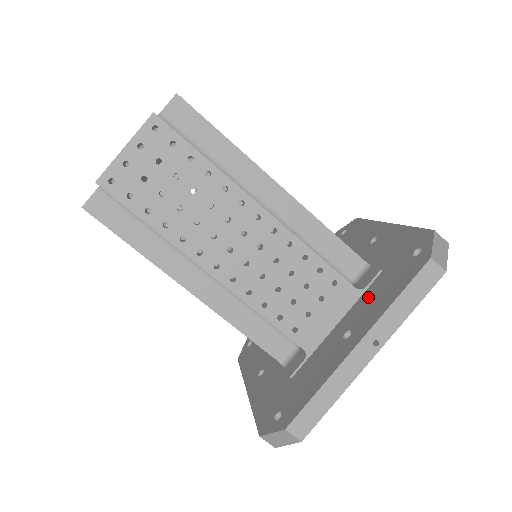
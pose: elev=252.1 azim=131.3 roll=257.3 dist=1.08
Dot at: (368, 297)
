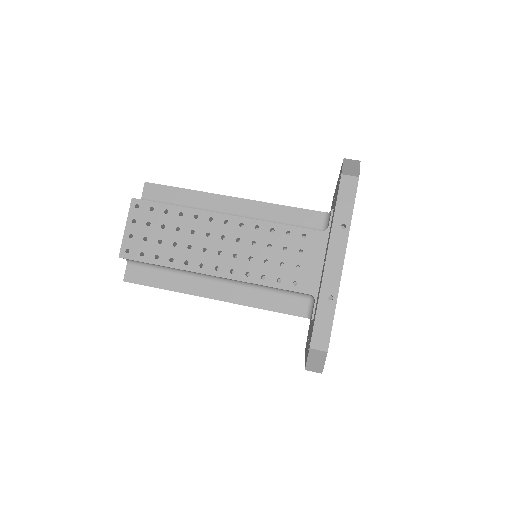
Dot at: occluded
